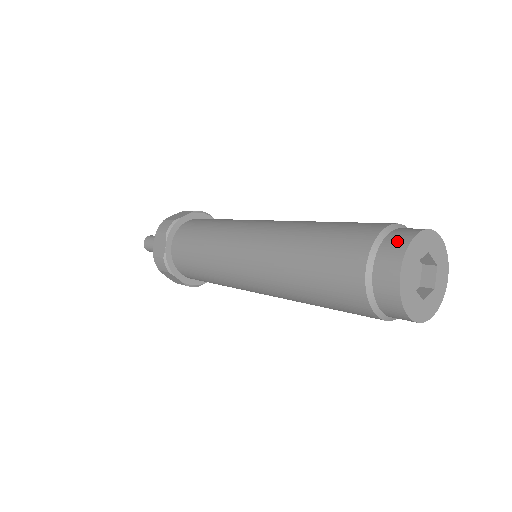
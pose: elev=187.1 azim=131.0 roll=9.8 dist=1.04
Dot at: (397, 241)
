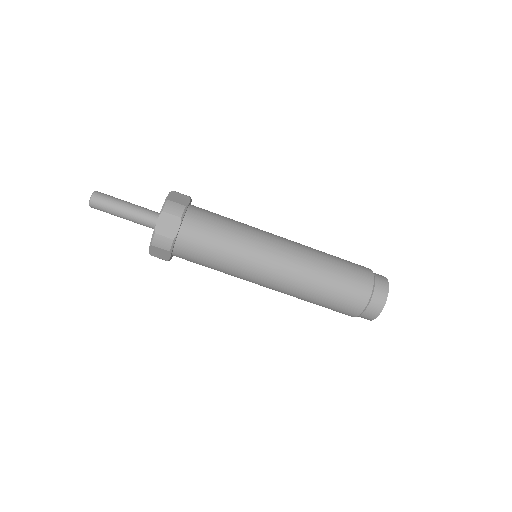
Dot at: (383, 284)
